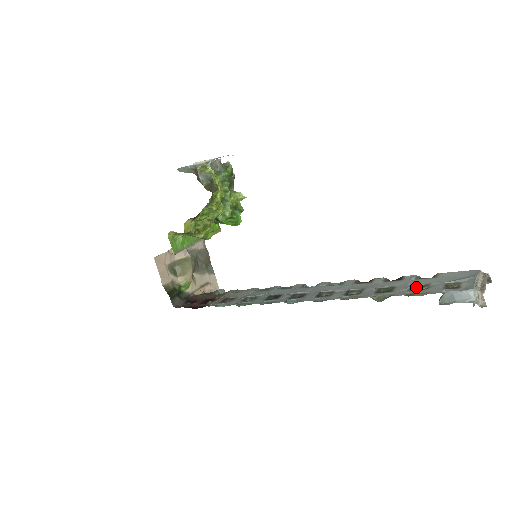
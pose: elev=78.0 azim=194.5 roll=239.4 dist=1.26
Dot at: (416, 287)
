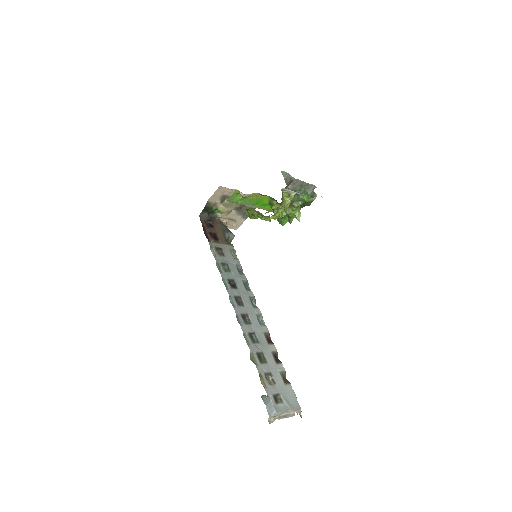
Dot at: (271, 376)
